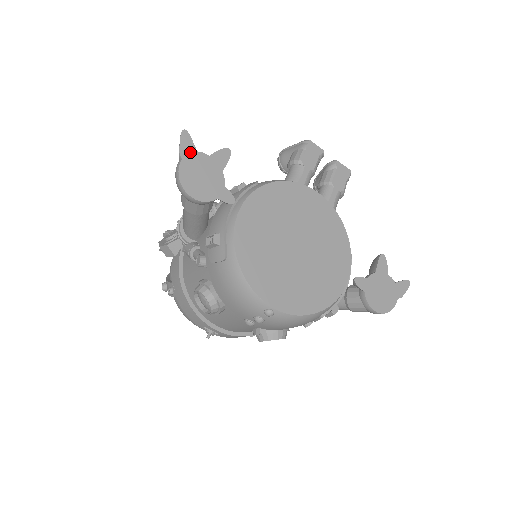
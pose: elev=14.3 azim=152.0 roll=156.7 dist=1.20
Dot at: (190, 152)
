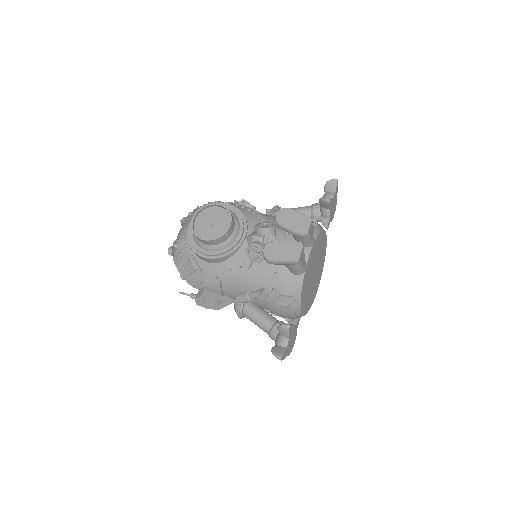
Dot at: (286, 352)
